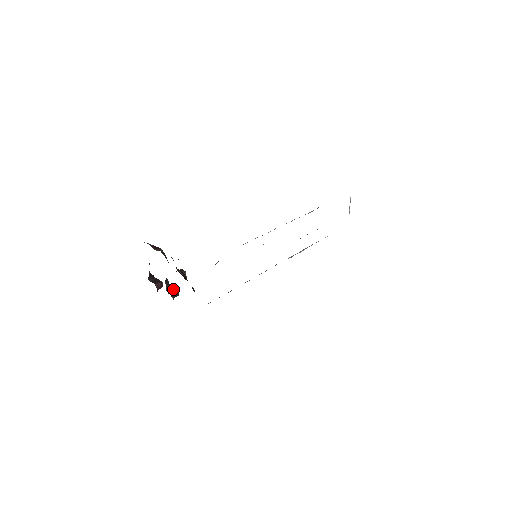
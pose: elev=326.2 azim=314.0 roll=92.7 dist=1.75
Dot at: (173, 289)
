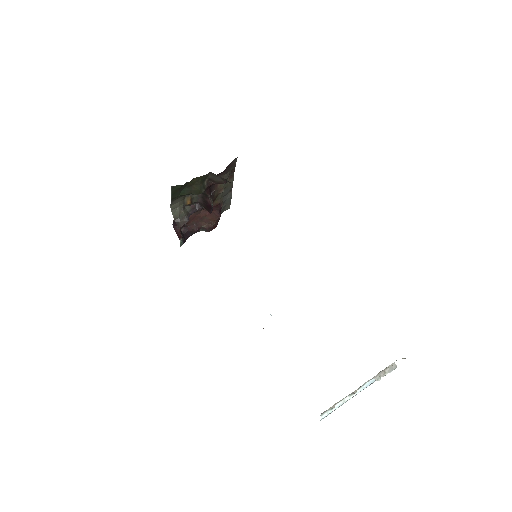
Dot at: (186, 218)
